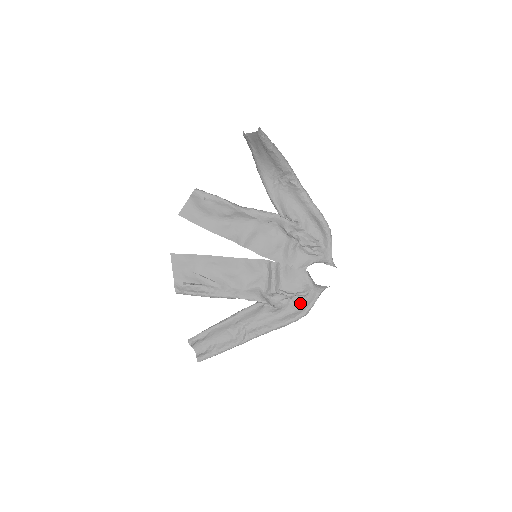
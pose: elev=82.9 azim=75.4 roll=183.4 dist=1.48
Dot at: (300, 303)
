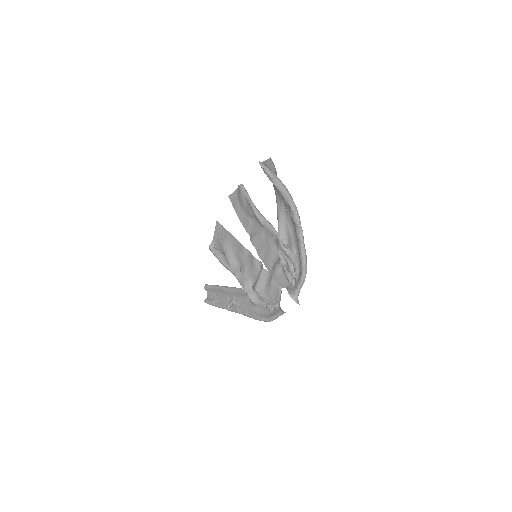
Dot at: (269, 310)
